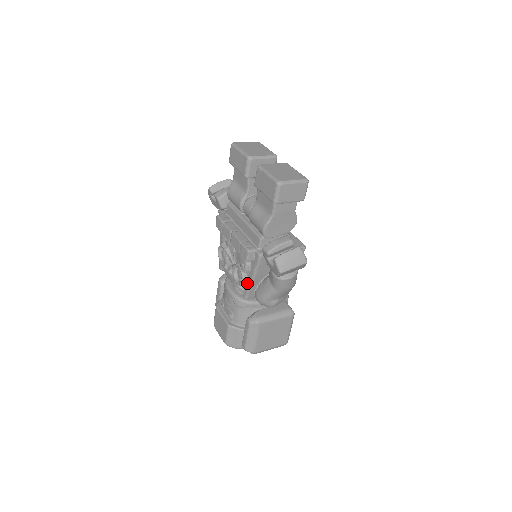
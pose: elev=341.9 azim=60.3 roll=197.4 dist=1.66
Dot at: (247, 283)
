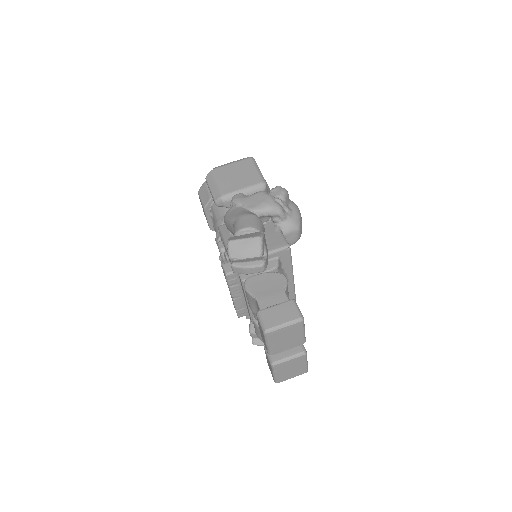
Dot at: occluded
